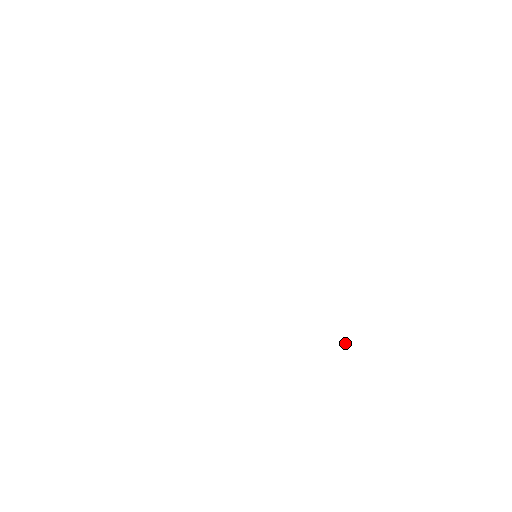
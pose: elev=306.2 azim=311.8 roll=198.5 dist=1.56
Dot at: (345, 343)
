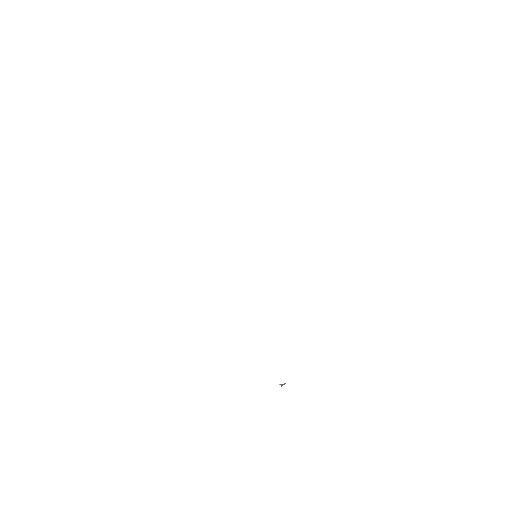
Dot at: (280, 384)
